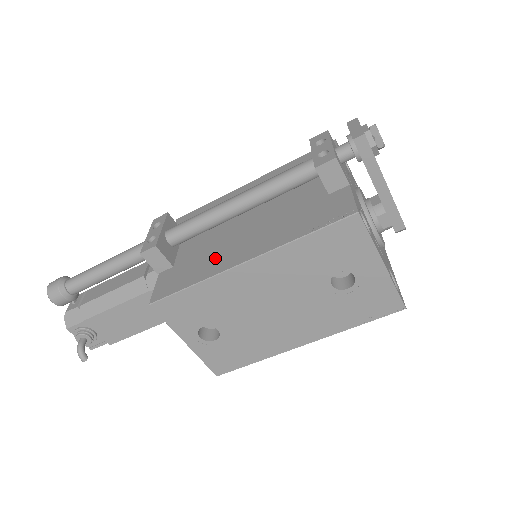
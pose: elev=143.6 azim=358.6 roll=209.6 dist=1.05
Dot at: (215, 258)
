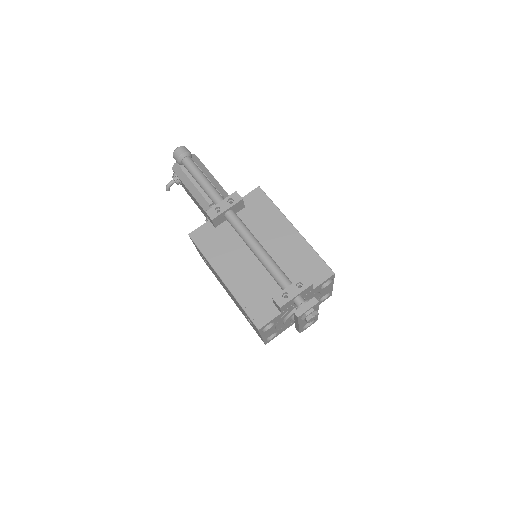
Dot at: (223, 255)
